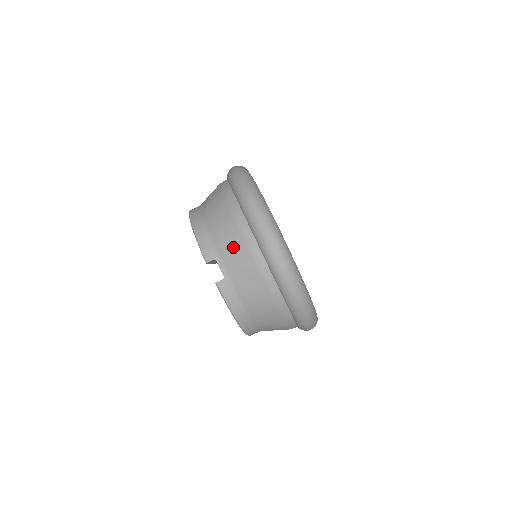
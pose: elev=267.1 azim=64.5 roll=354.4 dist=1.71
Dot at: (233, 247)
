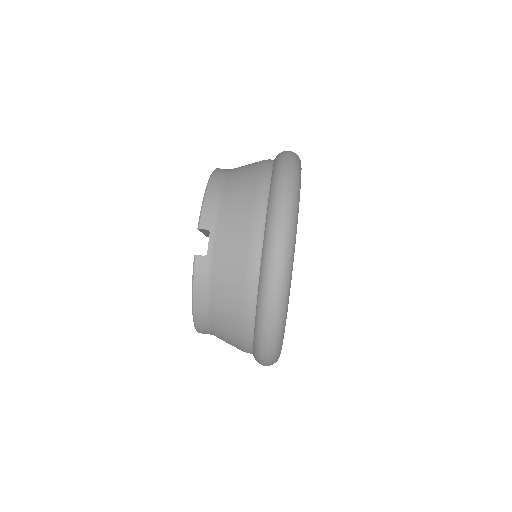
Dot at: (236, 229)
